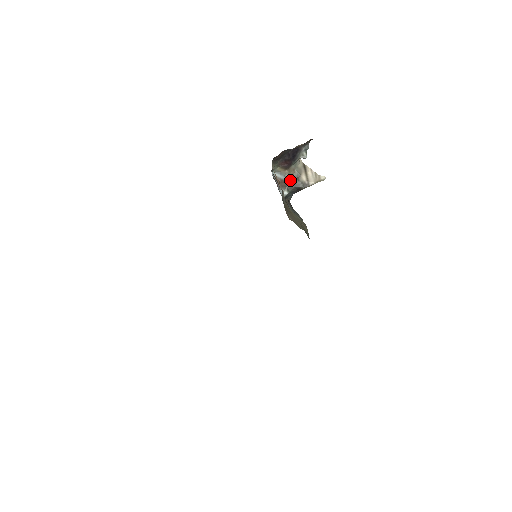
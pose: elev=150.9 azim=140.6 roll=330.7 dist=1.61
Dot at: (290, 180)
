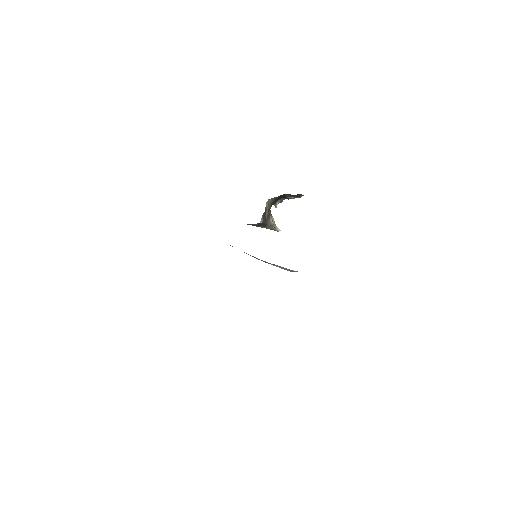
Dot at: (267, 214)
